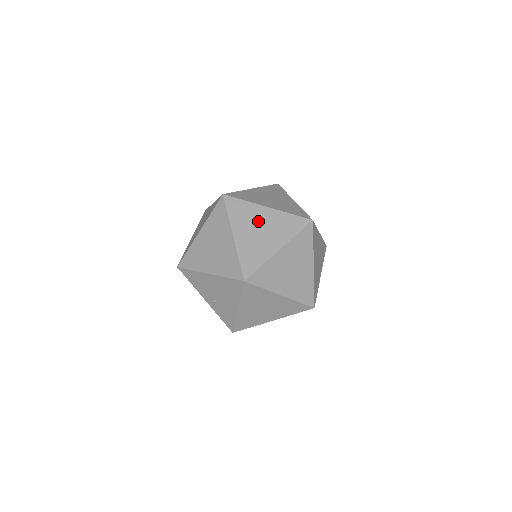
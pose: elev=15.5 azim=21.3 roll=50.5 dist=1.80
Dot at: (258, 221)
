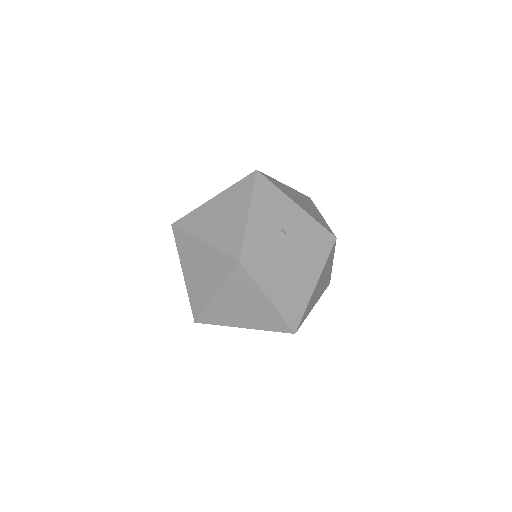
Dot at: (248, 302)
